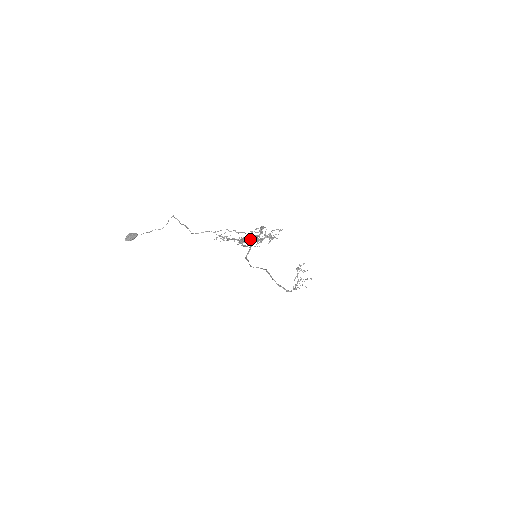
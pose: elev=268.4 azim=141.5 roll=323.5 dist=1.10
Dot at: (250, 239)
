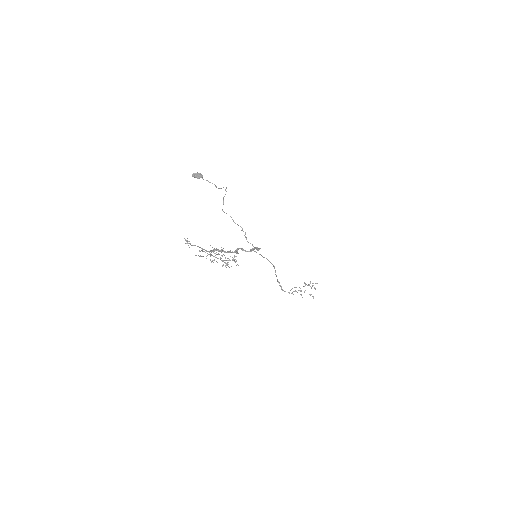
Dot at: occluded
